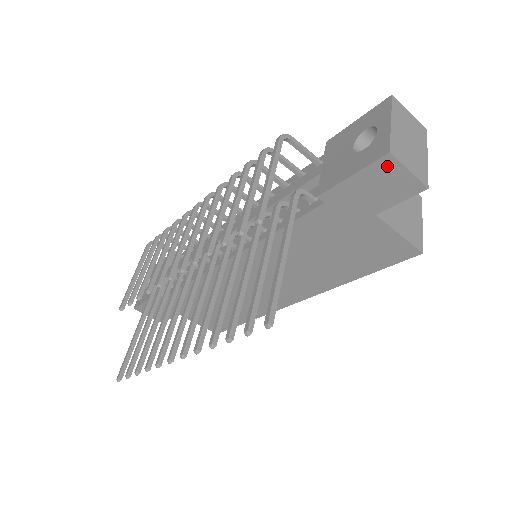
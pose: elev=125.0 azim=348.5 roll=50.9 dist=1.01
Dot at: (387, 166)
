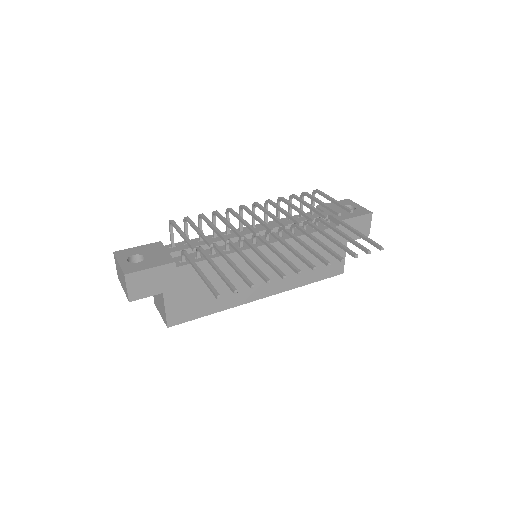
Dot at: (368, 218)
